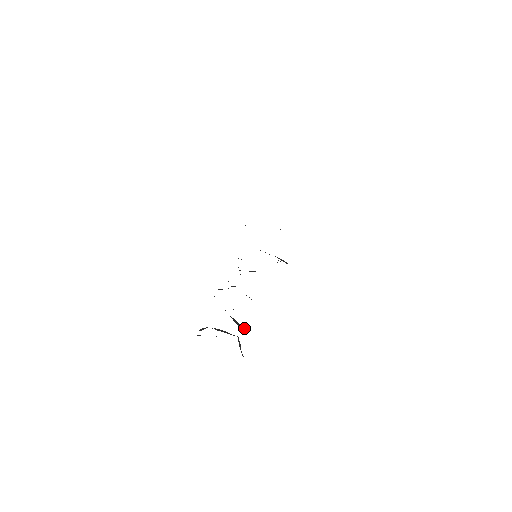
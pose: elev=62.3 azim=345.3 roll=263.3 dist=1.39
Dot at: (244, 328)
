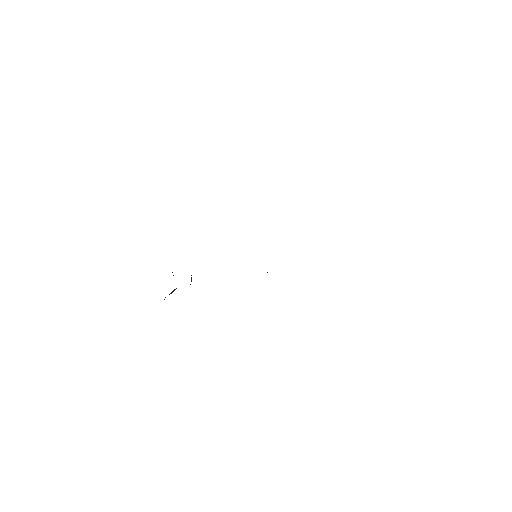
Dot at: occluded
